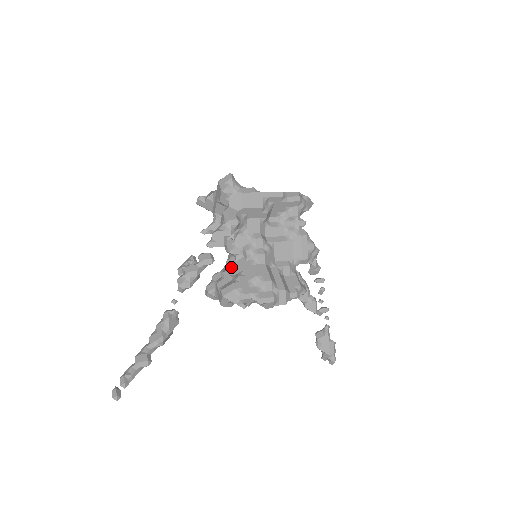
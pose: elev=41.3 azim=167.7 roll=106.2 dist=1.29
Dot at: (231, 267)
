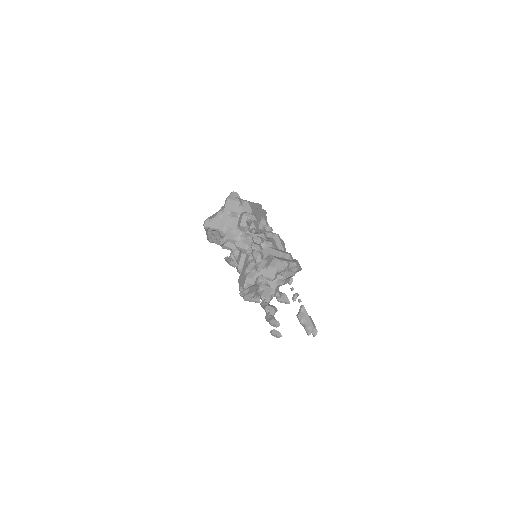
Dot at: occluded
